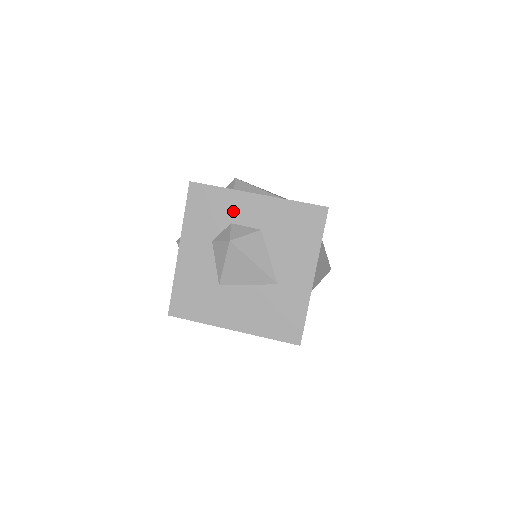
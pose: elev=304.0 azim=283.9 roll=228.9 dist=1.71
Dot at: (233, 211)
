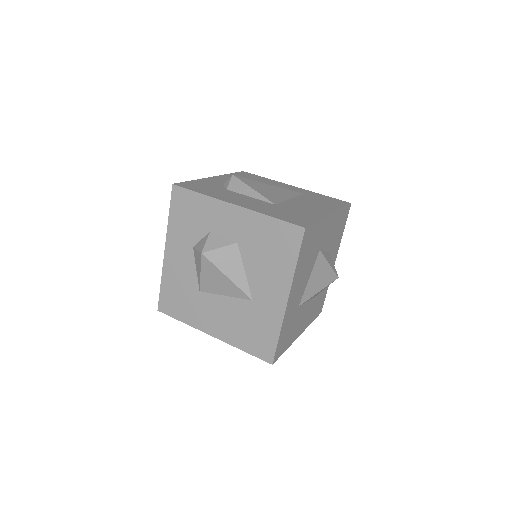
Dot at: (211, 219)
